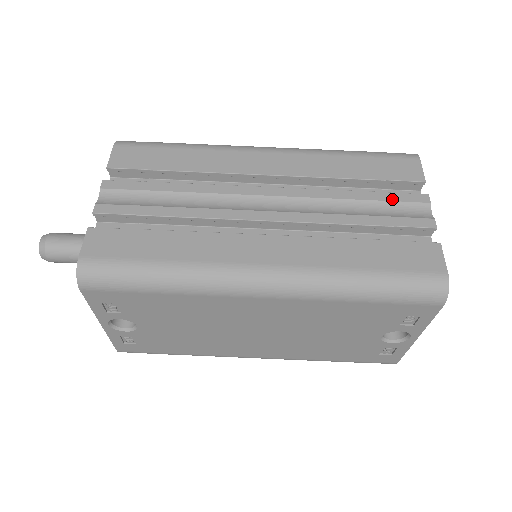
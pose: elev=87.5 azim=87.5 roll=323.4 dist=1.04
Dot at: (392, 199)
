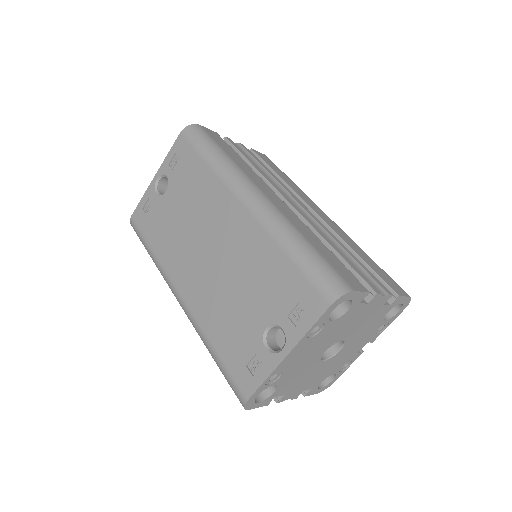
Dot at: (367, 271)
